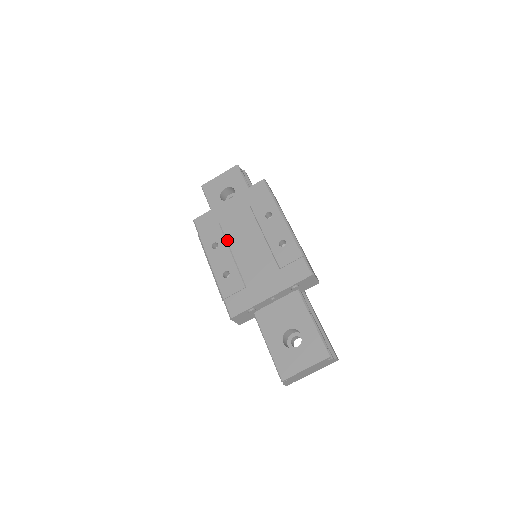
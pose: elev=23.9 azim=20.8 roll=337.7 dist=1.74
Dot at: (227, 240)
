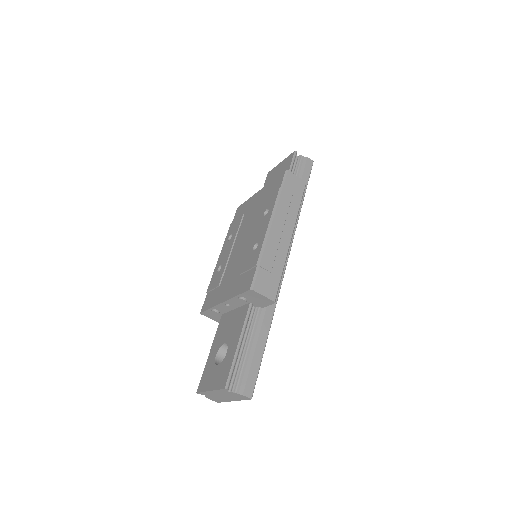
Dot at: (238, 233)
